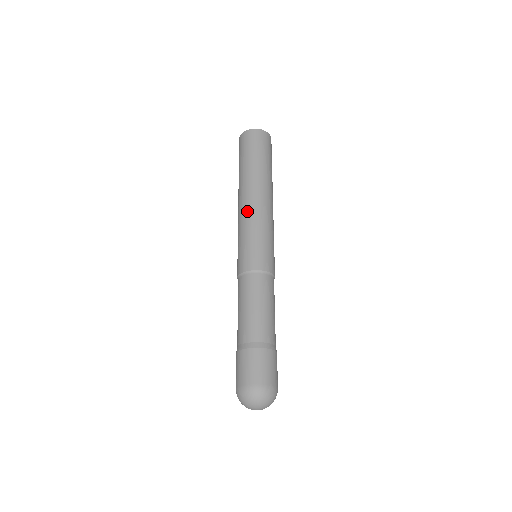
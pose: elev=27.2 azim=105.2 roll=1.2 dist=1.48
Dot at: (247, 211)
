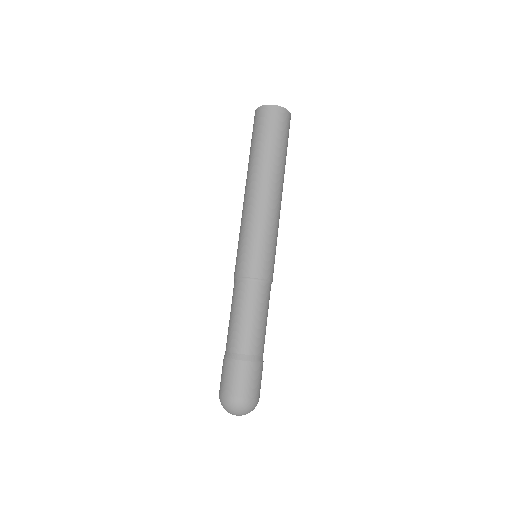
Dot at: (247, 208)
